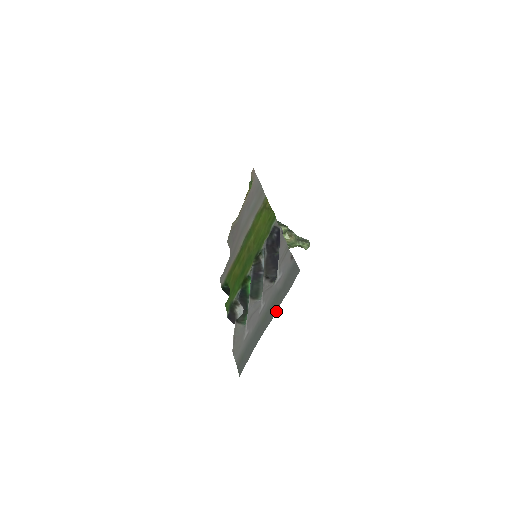
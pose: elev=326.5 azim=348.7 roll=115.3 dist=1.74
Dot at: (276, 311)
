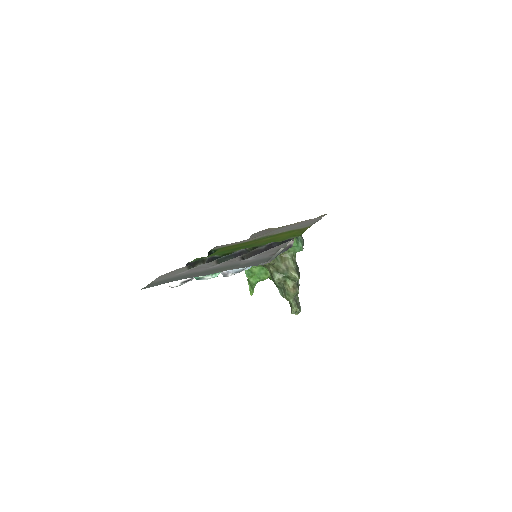
Dot at: (218, 272)
